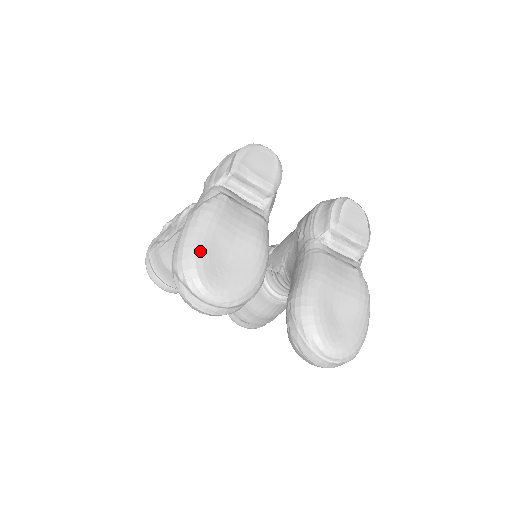
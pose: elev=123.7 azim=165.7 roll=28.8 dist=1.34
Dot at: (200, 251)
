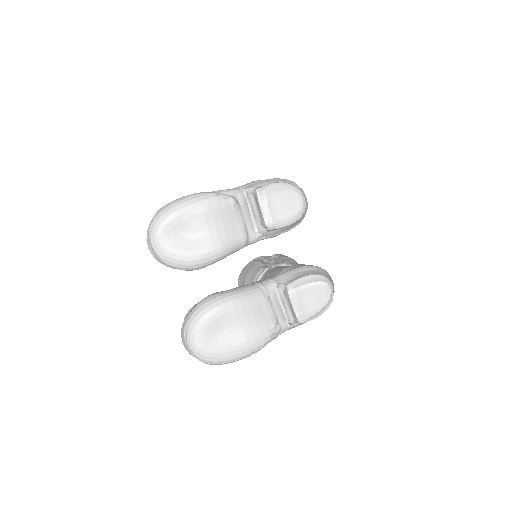
Dot at: (174, 216)
